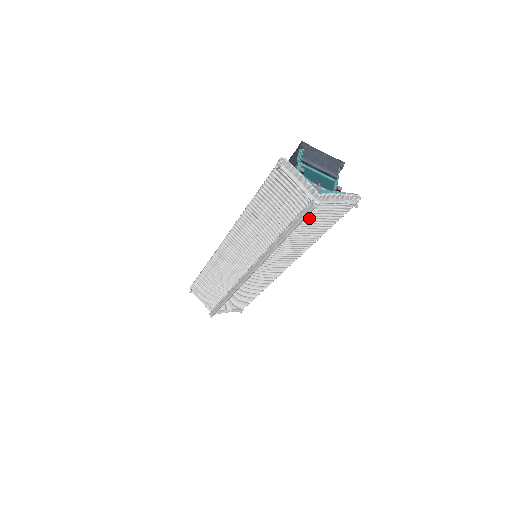
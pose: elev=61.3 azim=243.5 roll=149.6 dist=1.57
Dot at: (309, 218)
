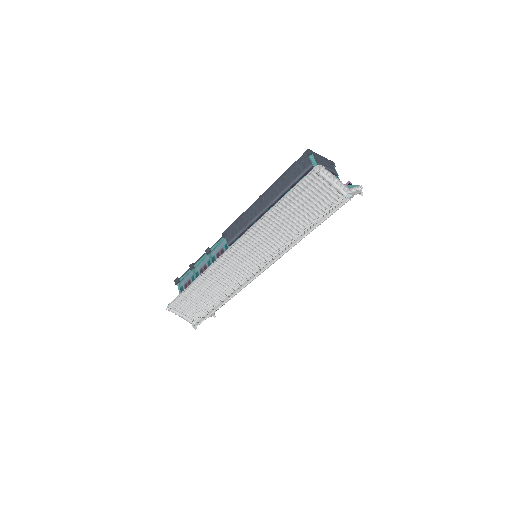
Dot at: occluded
